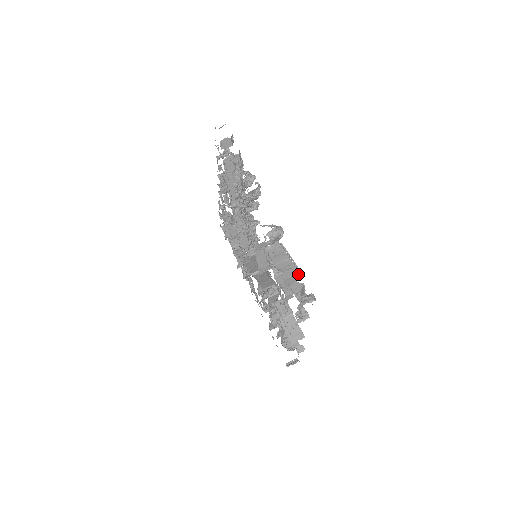
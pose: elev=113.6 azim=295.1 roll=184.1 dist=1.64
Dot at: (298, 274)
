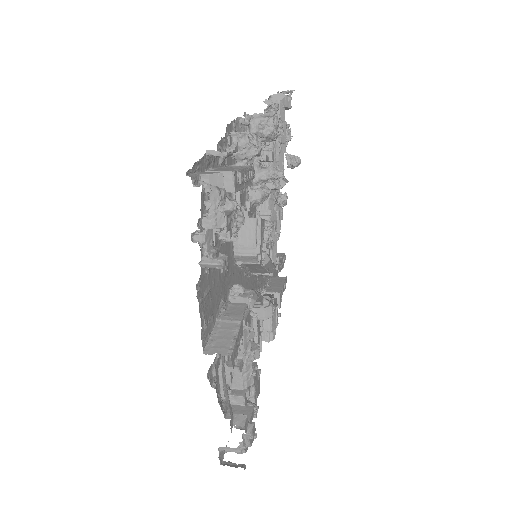
Dot at: (232, 174)
